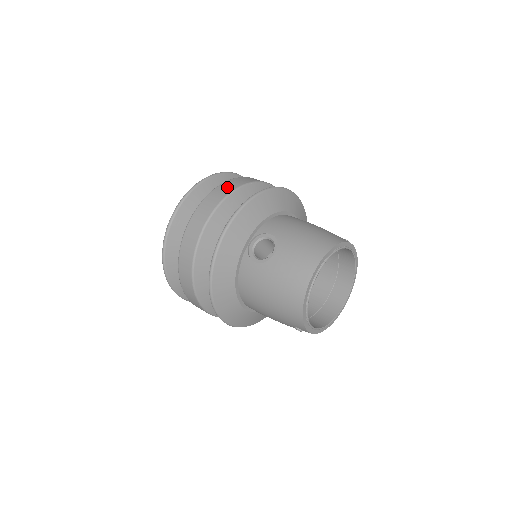
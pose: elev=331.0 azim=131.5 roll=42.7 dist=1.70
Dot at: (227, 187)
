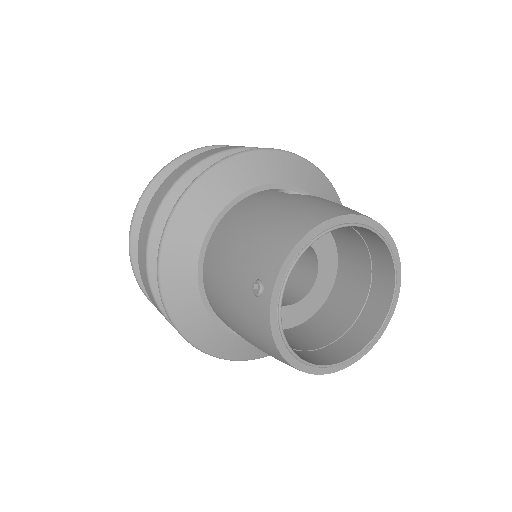
Dot at: occluded
